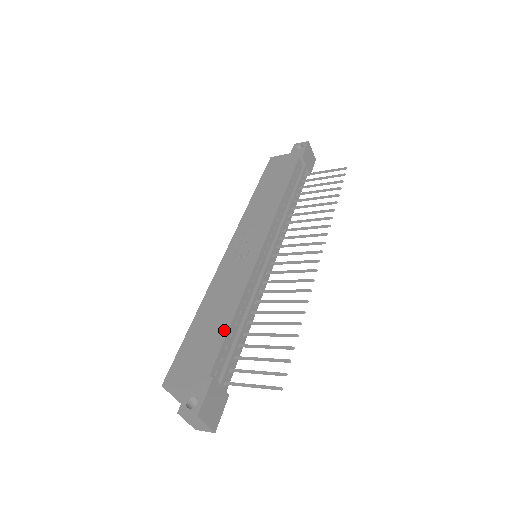
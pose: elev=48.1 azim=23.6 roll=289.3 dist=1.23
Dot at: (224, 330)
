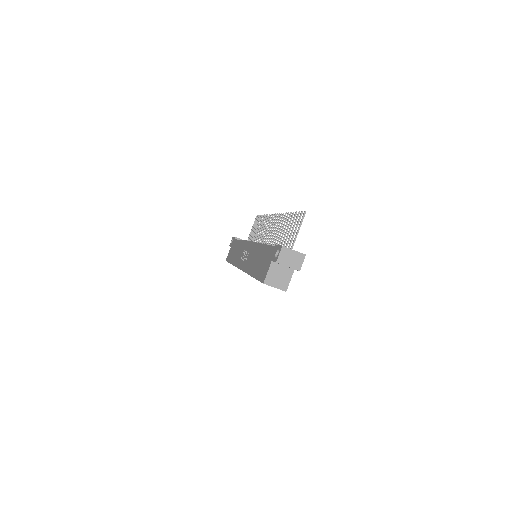
Dot at: (264, 249)
